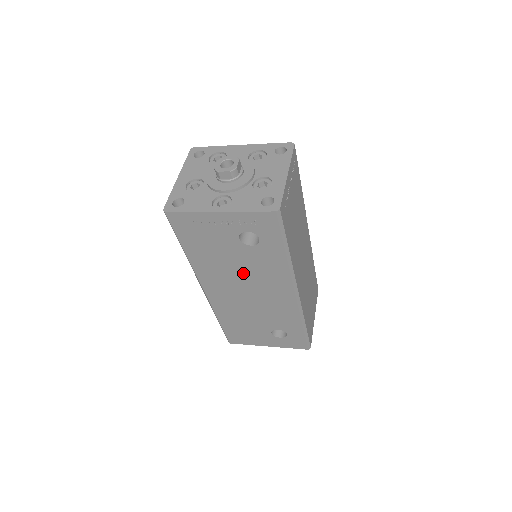
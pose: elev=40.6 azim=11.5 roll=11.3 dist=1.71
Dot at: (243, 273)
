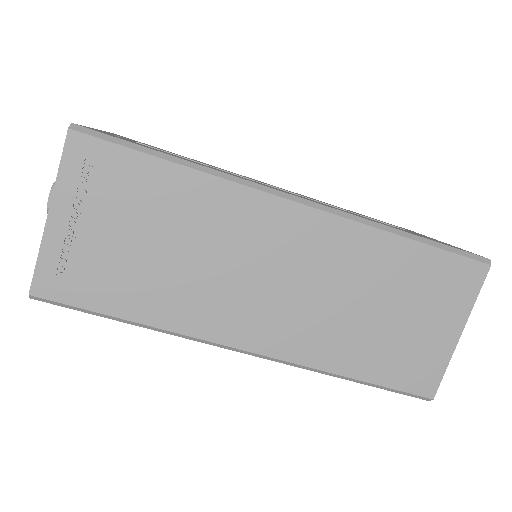
Dot at: occluded
